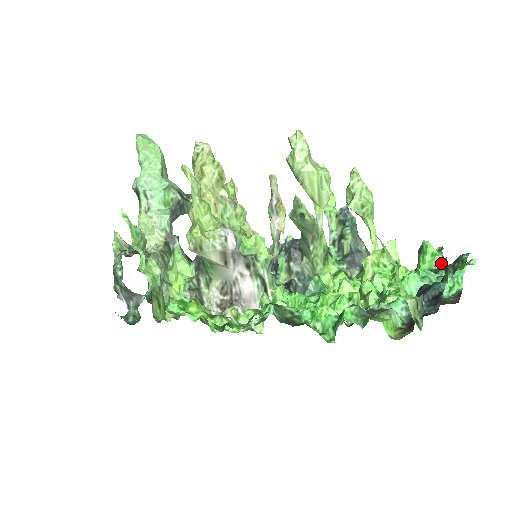
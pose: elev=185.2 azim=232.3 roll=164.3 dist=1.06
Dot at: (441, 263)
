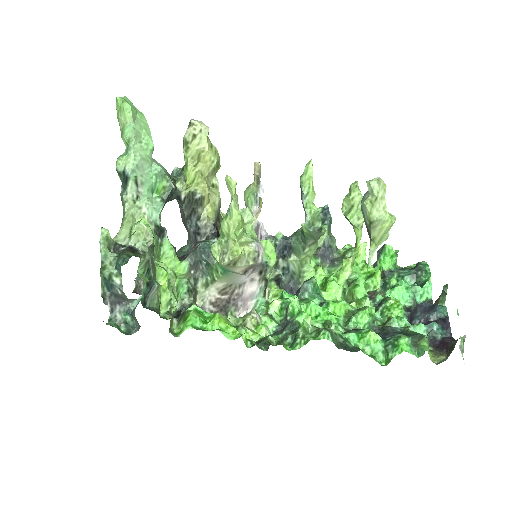
Dot at: (396, 263)
